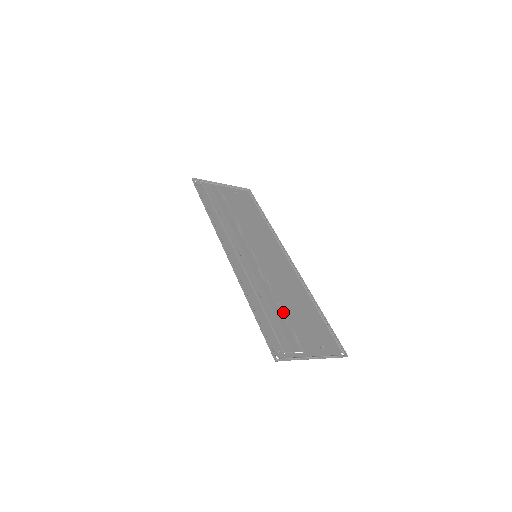
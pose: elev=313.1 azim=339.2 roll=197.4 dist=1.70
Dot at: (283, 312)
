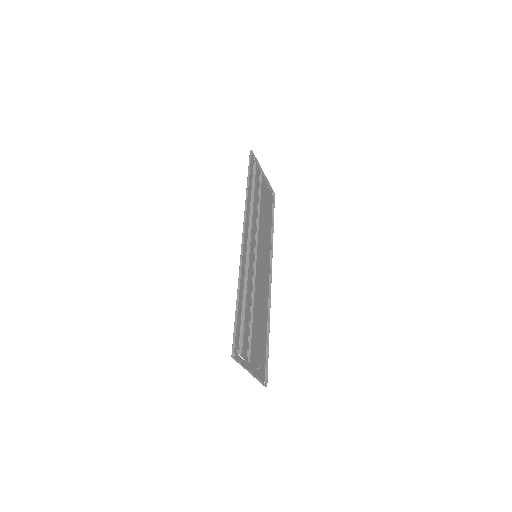
Dot at: (252, 319)
